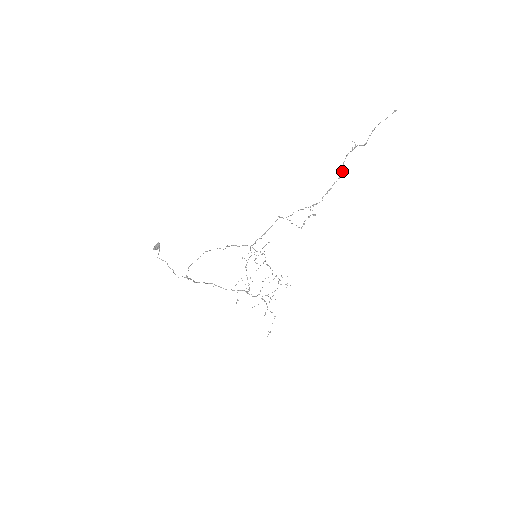
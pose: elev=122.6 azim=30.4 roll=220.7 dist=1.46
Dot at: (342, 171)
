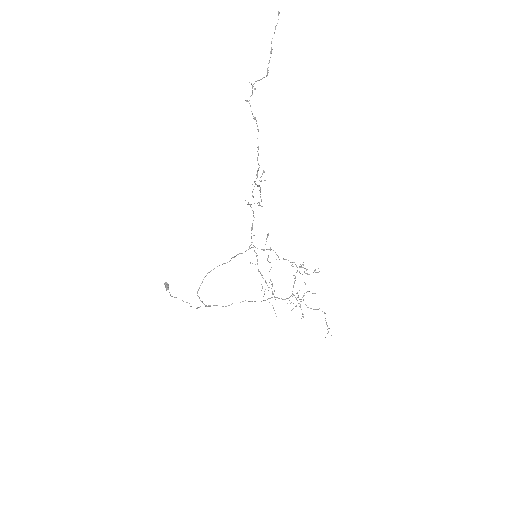
Dot at: (256, 121)
